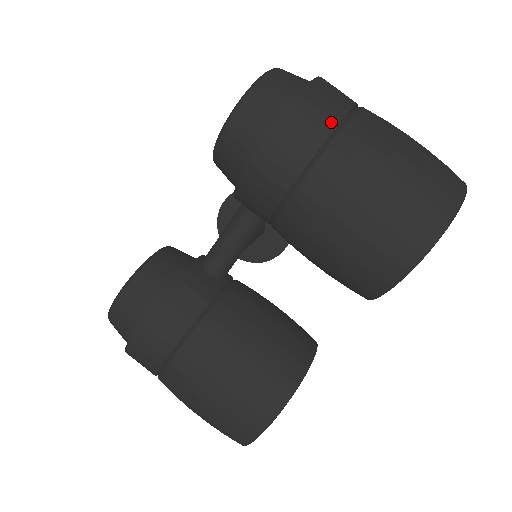
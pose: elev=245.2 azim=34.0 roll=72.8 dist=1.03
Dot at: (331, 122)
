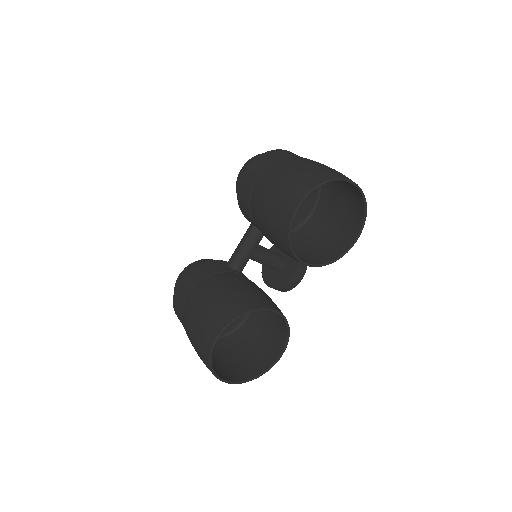
Dot at: (276, 158)
